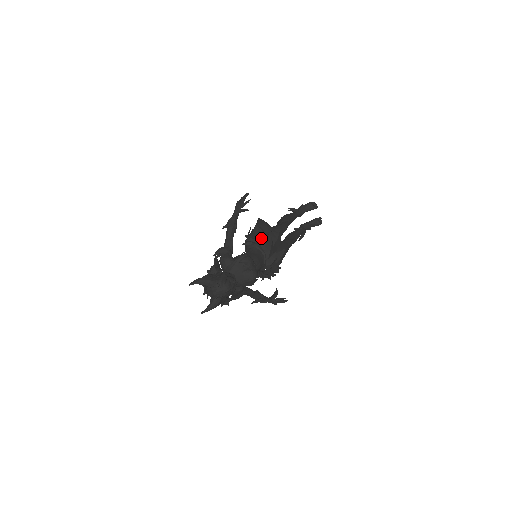
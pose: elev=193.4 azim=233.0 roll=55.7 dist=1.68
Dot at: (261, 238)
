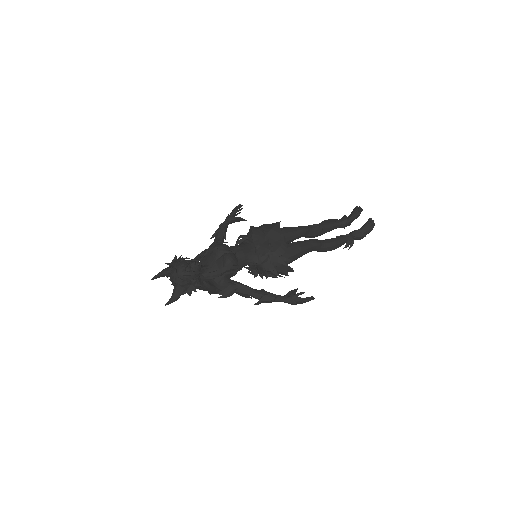
Dot at: (249, 232)
